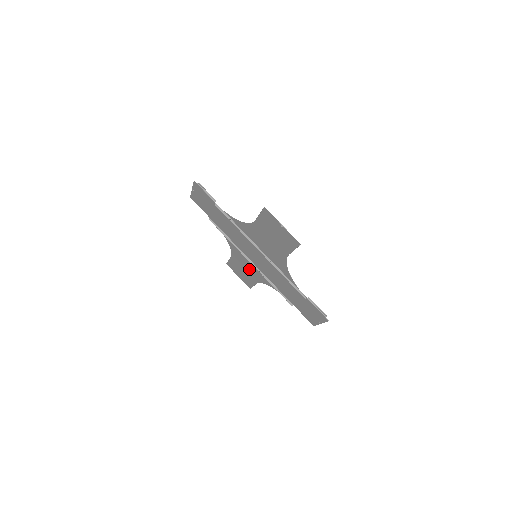
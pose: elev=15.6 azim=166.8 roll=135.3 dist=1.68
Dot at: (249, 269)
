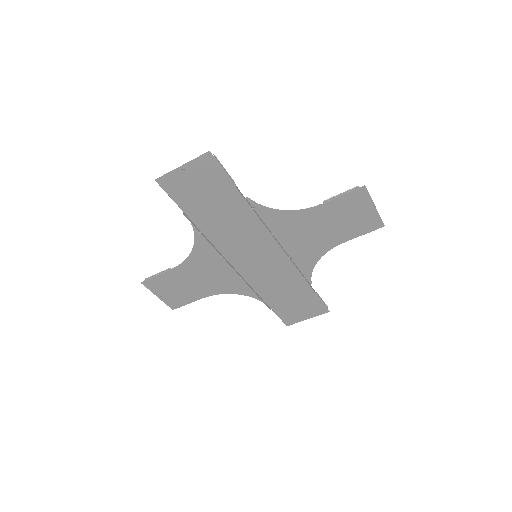
Dot at: (210, 279)
